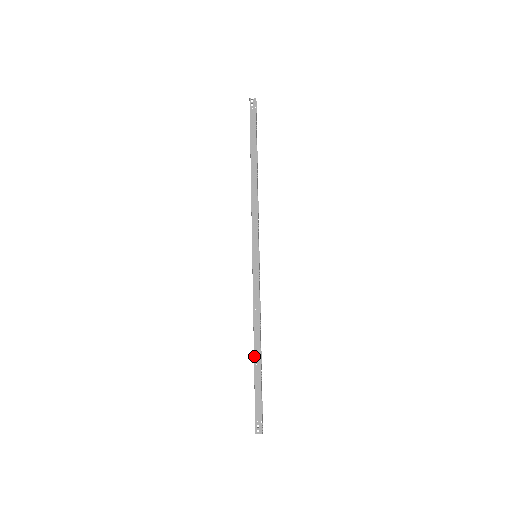
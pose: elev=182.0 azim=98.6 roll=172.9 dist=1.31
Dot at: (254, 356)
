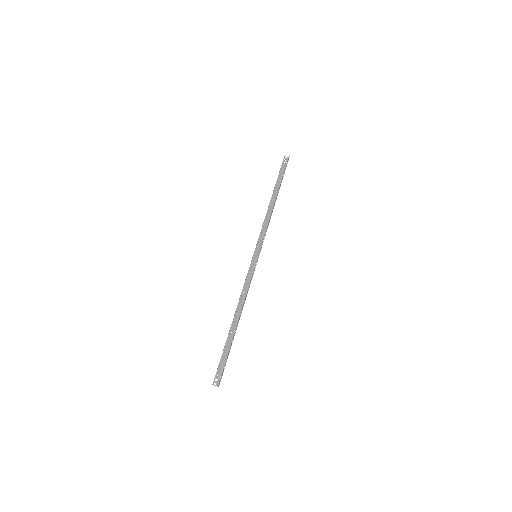
Dot at: (231, 325)
